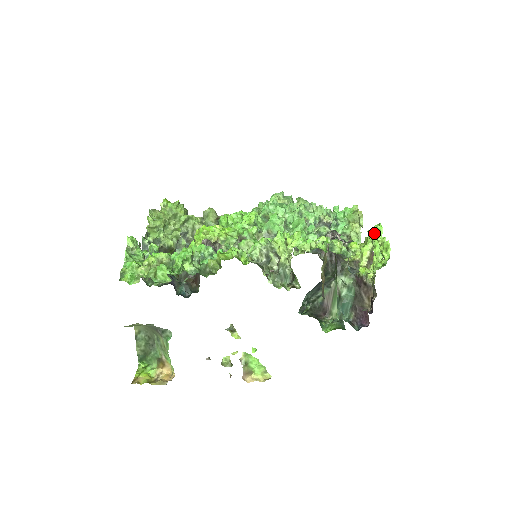
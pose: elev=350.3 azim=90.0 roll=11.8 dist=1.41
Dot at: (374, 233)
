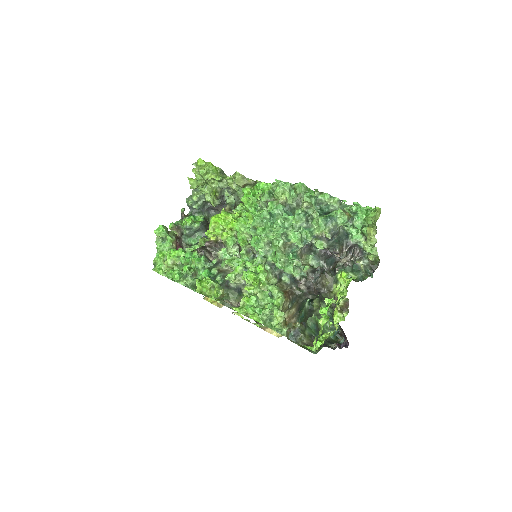
Dot at: (321, 311)
